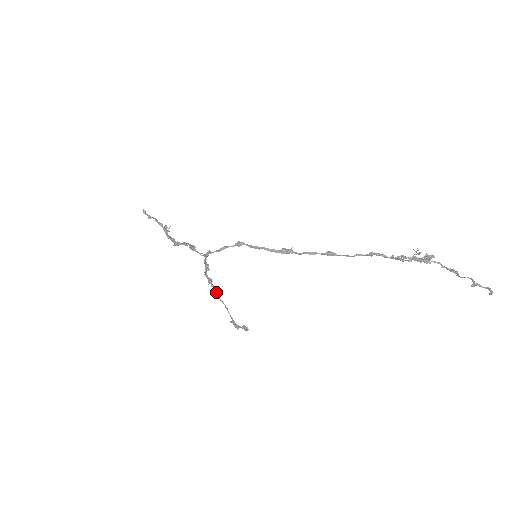
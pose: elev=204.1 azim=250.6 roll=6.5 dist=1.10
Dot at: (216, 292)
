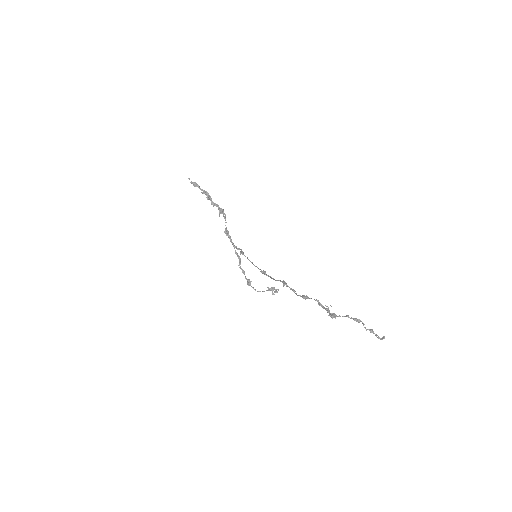
Dot at: (248, 285)
